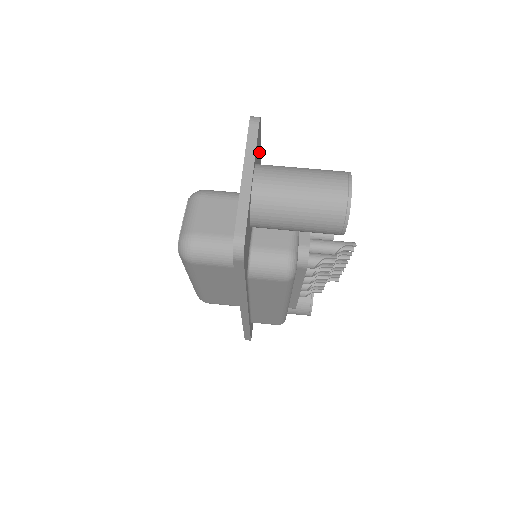
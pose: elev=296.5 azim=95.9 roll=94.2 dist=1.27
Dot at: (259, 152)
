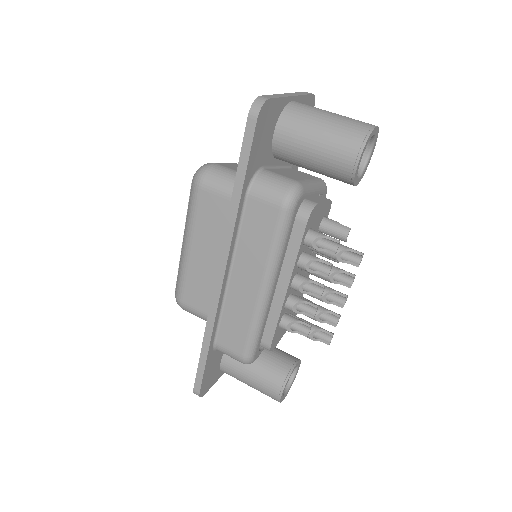
Dot at: occluded
